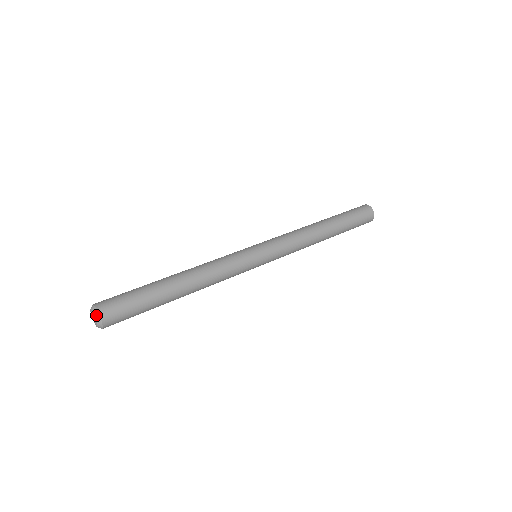
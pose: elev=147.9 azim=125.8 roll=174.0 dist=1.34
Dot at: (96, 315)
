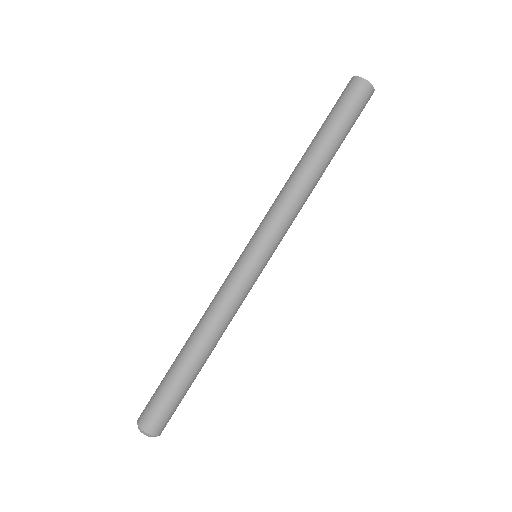
Dot at: occluded
